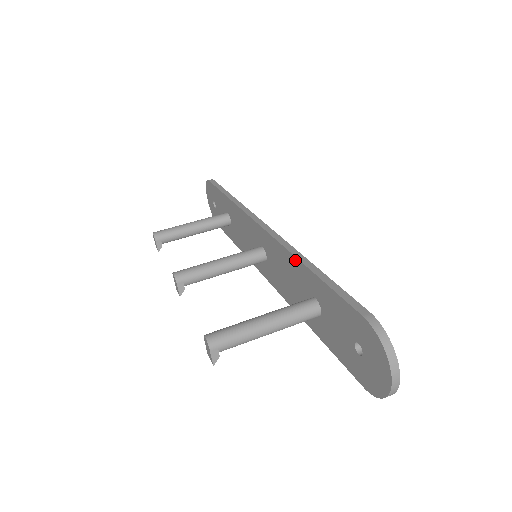
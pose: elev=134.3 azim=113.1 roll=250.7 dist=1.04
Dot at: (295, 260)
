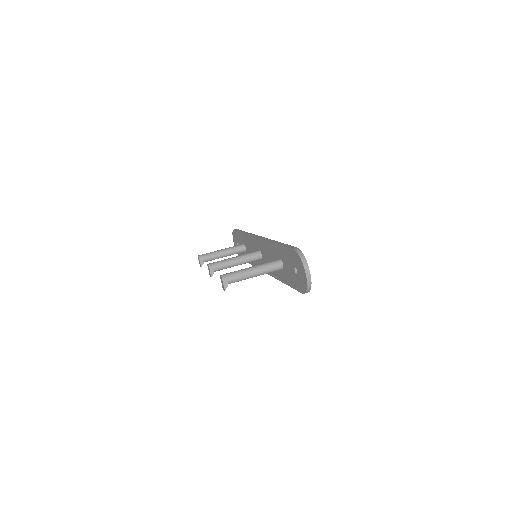
Dot at: (271, 244)
